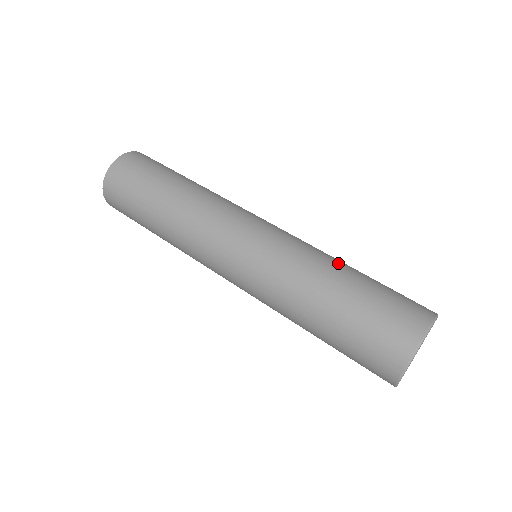
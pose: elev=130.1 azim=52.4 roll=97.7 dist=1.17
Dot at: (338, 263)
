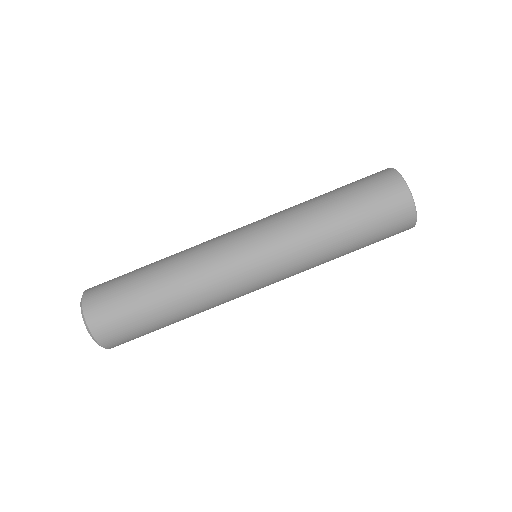
Dot at: (315, 203)
